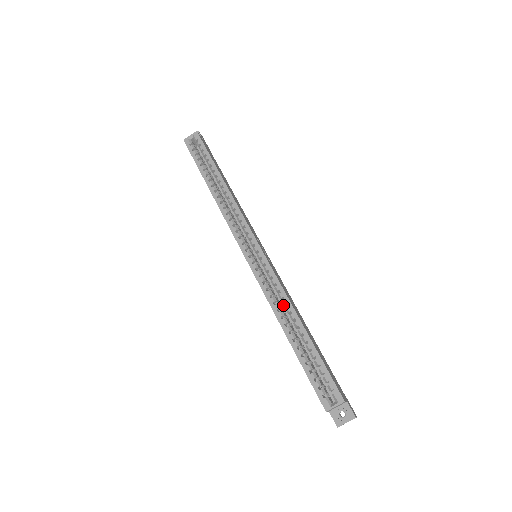
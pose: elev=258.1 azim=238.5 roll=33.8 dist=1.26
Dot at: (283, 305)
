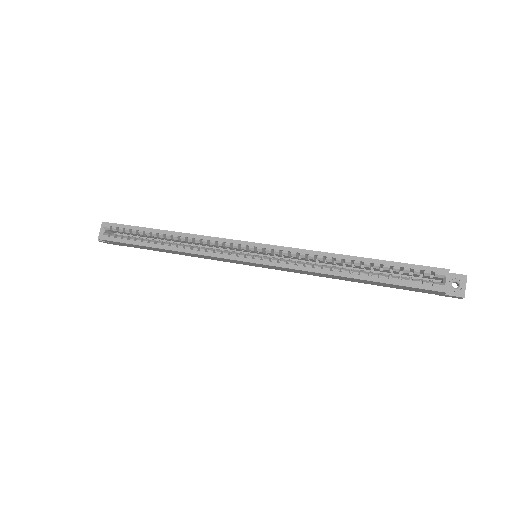
Dot at: occluded
